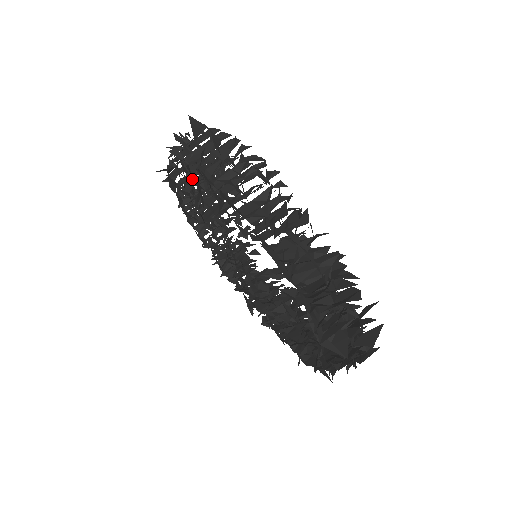
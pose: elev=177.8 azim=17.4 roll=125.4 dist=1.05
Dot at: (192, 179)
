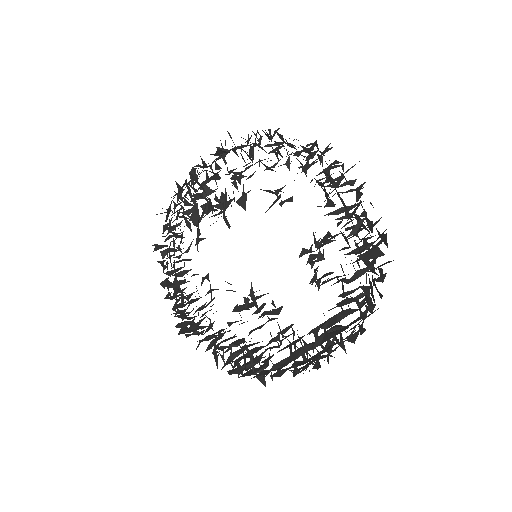
Dot at: (216, 179)
